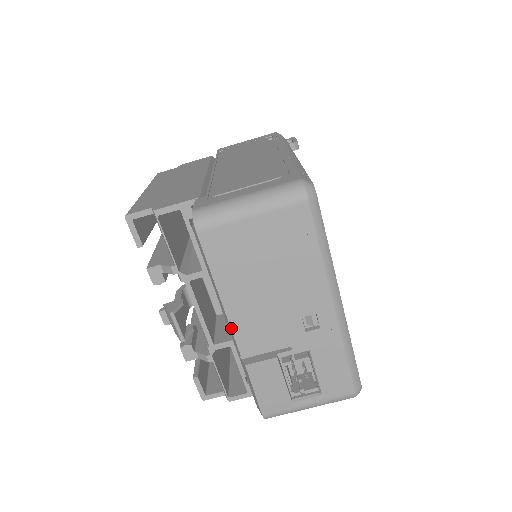
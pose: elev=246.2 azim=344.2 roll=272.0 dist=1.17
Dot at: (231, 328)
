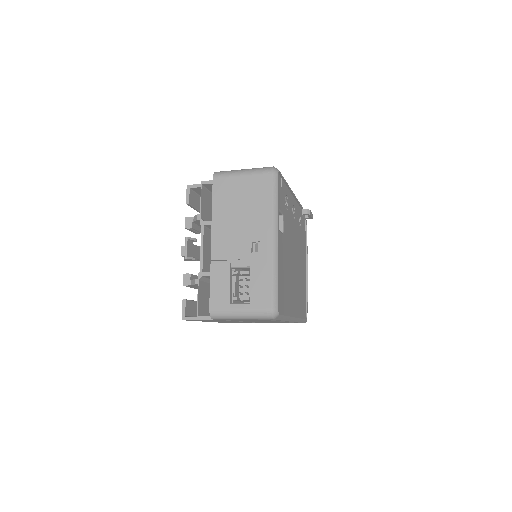
Dot at: (211, 239)
